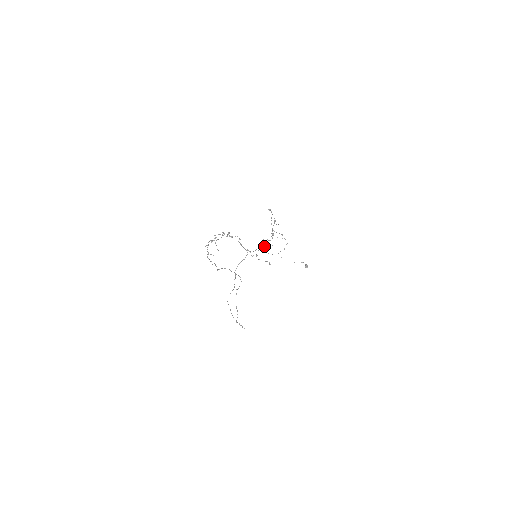
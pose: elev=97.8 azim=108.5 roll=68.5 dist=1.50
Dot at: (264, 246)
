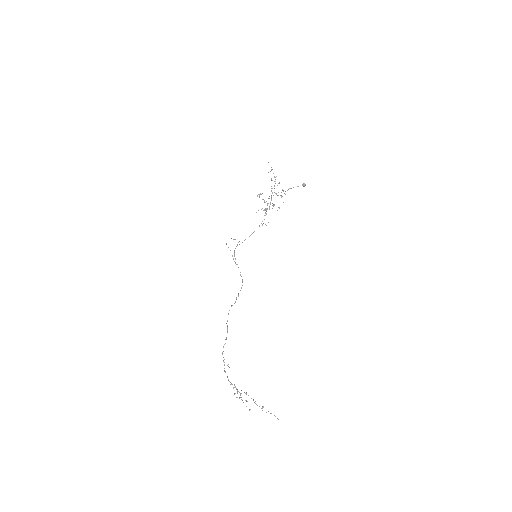
Dot at: (263, 223)
